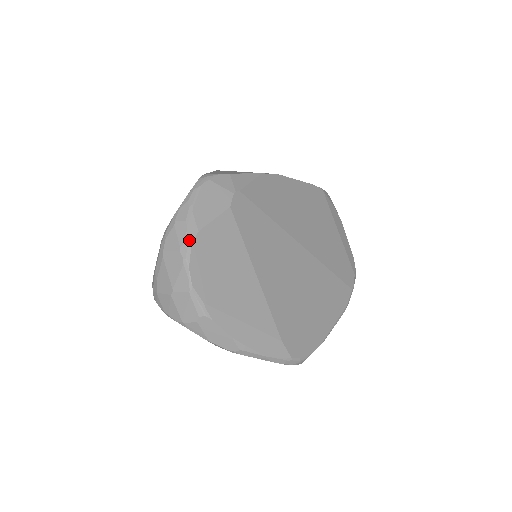
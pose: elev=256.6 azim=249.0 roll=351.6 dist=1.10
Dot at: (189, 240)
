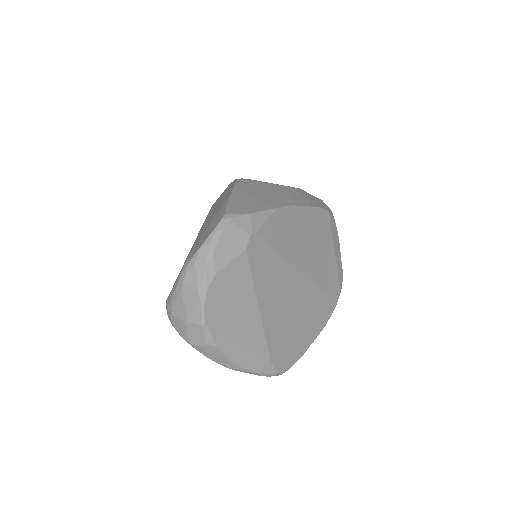
Dot at: (207, 282)
